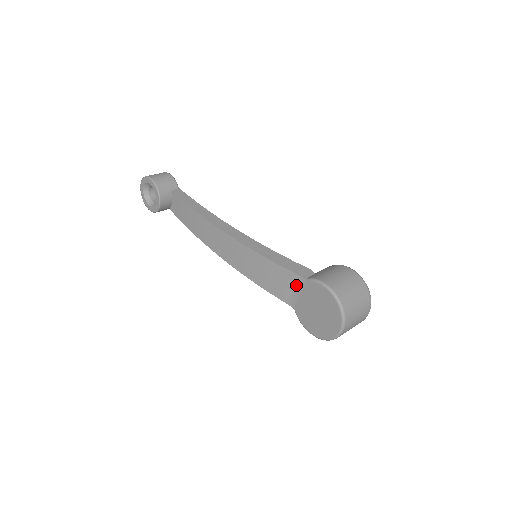
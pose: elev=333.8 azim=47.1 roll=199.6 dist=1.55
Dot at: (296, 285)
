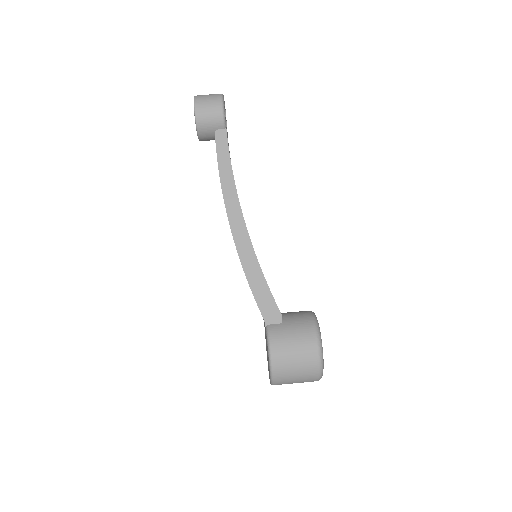
Dot at: occluded
